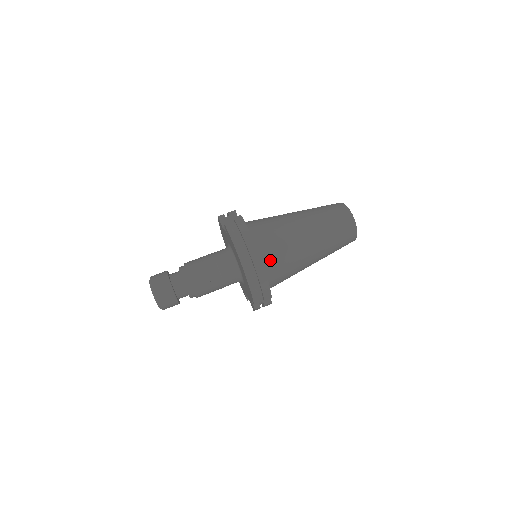
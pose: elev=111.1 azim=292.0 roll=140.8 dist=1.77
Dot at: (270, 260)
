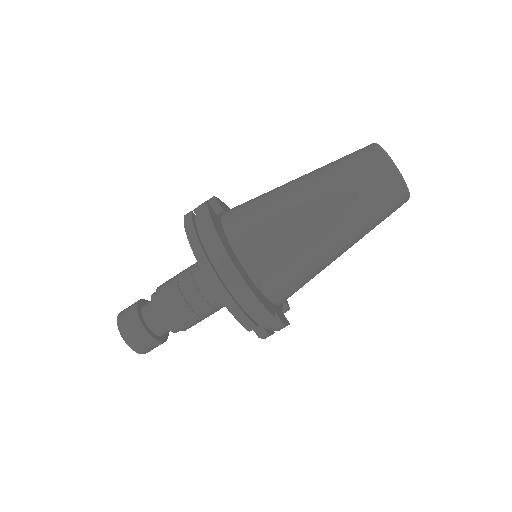
Dot at: (257, 259)
